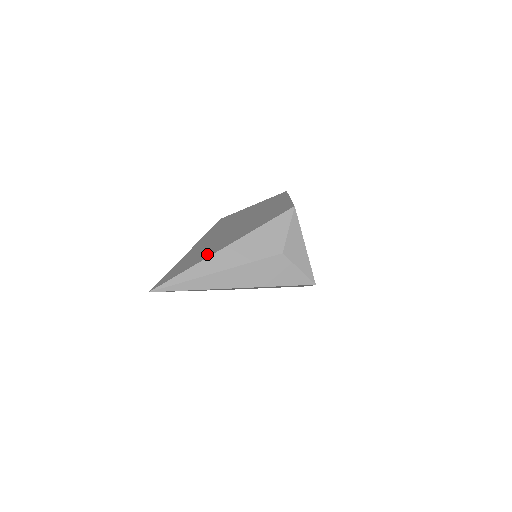
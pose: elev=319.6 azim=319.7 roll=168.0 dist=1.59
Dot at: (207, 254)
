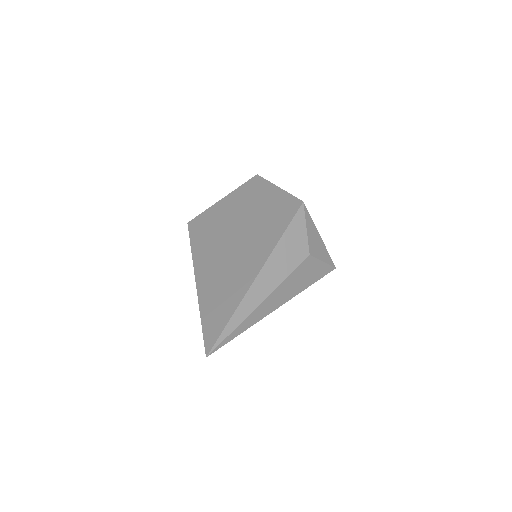
Dot at: (240, 287)
